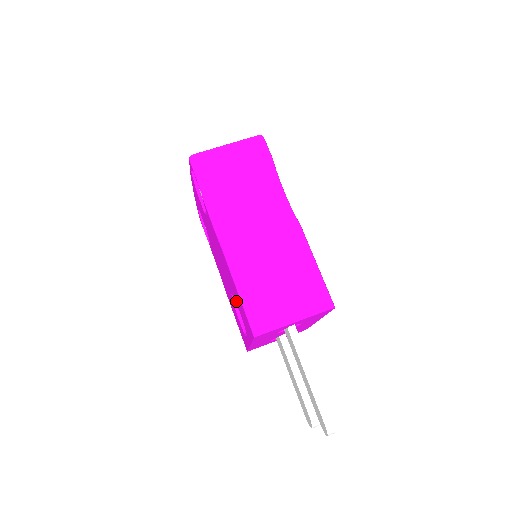
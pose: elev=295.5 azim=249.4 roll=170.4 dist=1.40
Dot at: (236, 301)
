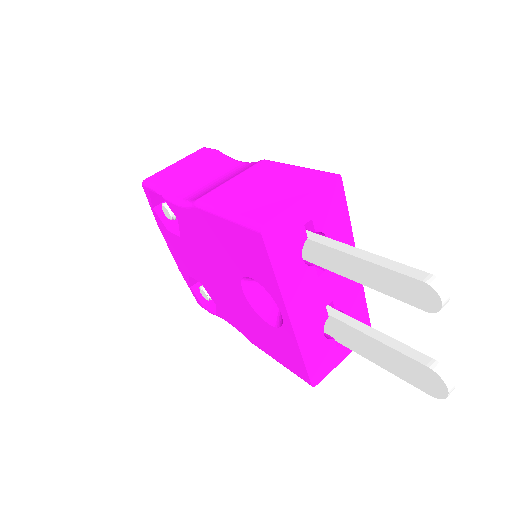
Dot at: (242, 268)
